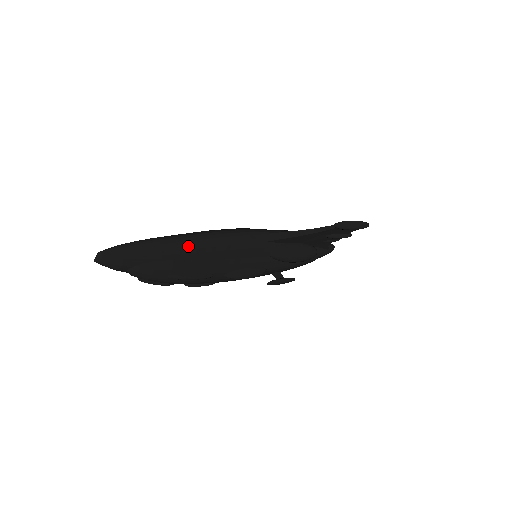
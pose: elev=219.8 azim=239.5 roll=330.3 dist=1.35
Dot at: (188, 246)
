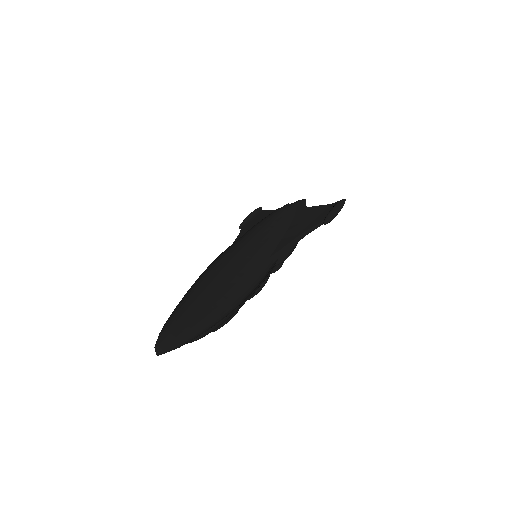
Dot at: (226, 310)
